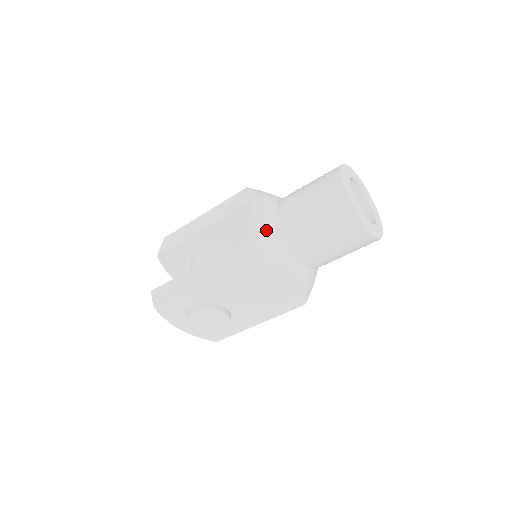
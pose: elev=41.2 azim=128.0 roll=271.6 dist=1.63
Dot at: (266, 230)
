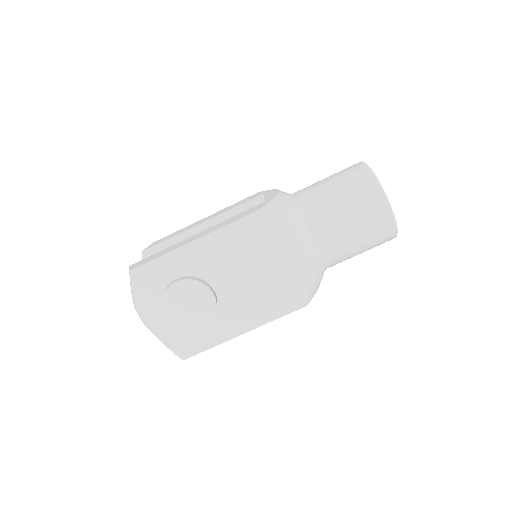
Dot at: (281, 198)
